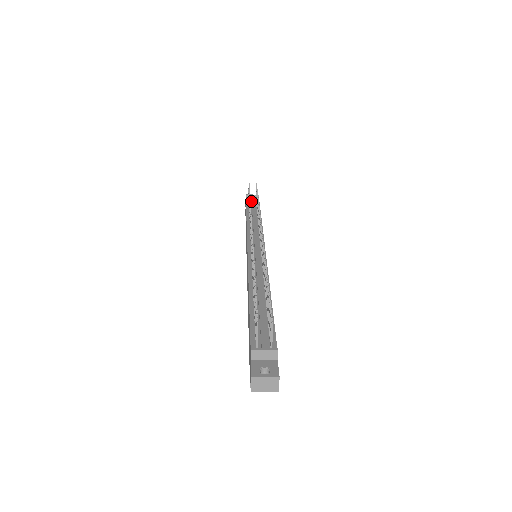
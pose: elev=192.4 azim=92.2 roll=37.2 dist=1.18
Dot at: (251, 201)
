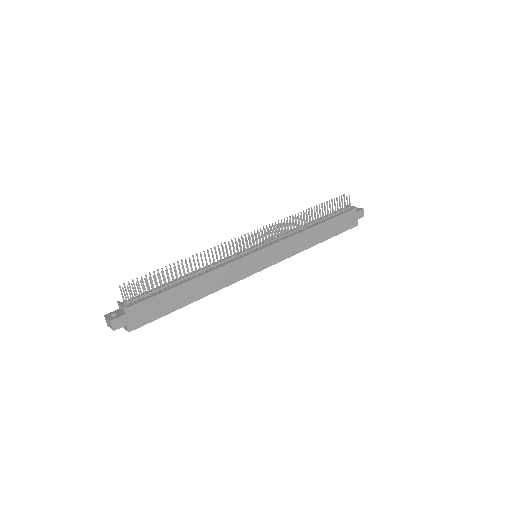
Dot at: (336, 212)
